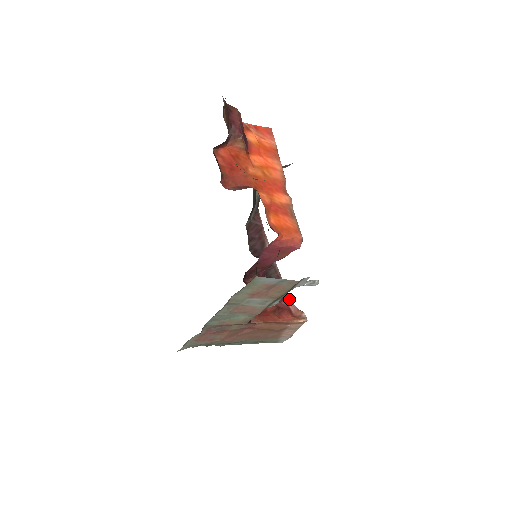
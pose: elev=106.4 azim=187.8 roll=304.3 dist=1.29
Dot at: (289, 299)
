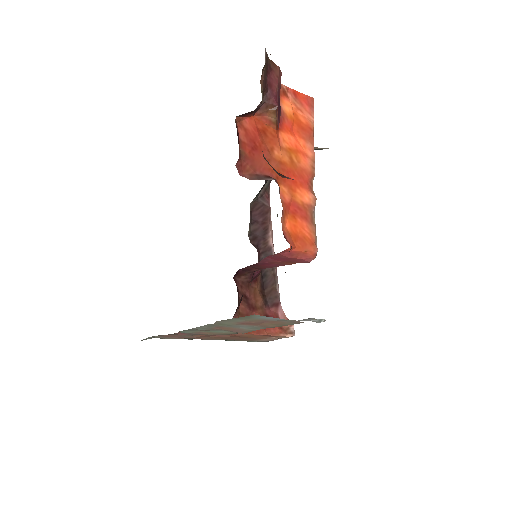
Dot at: (280, 306)
